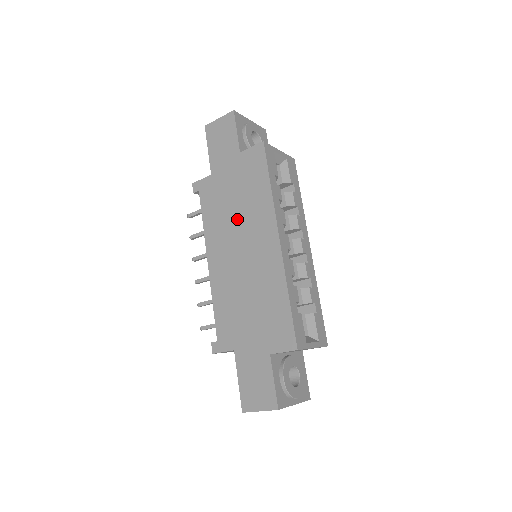
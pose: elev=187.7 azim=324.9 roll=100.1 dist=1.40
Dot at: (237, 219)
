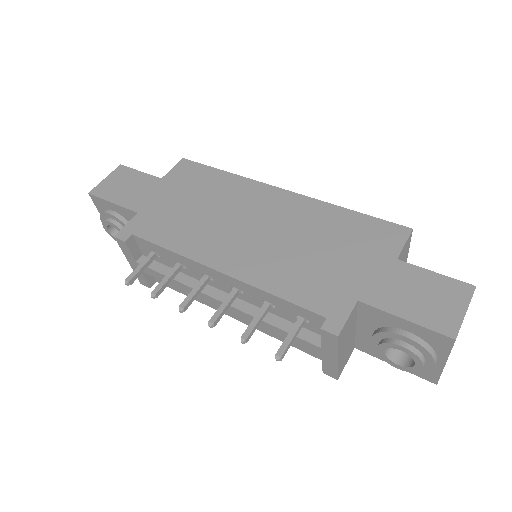
Dot at: (215, 213)
